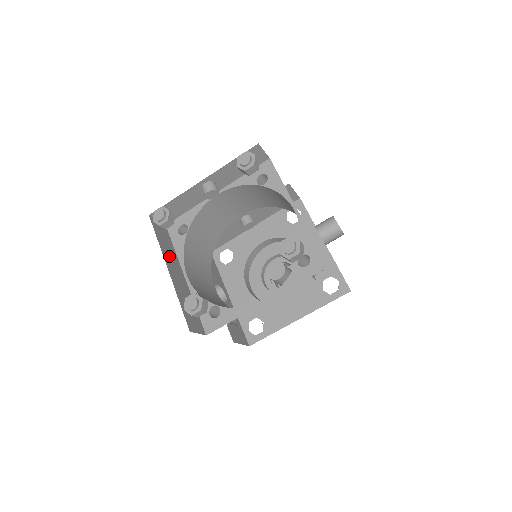
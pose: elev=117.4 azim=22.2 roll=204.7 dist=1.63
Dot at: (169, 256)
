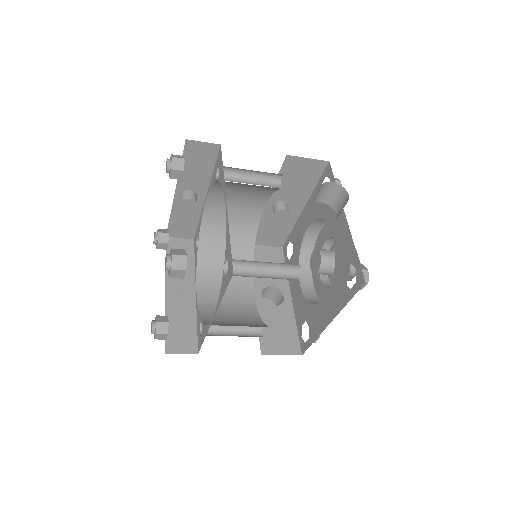
Dot at: occluded
